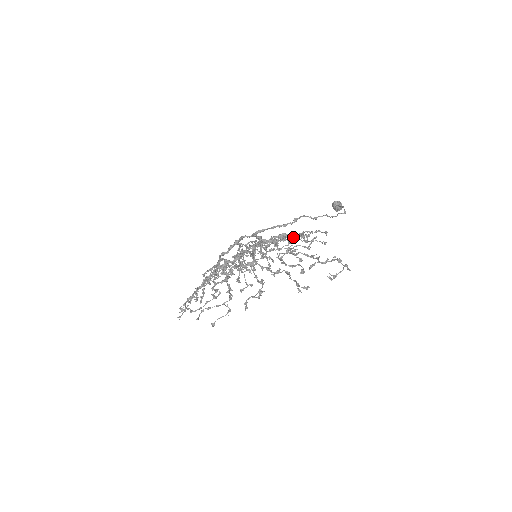
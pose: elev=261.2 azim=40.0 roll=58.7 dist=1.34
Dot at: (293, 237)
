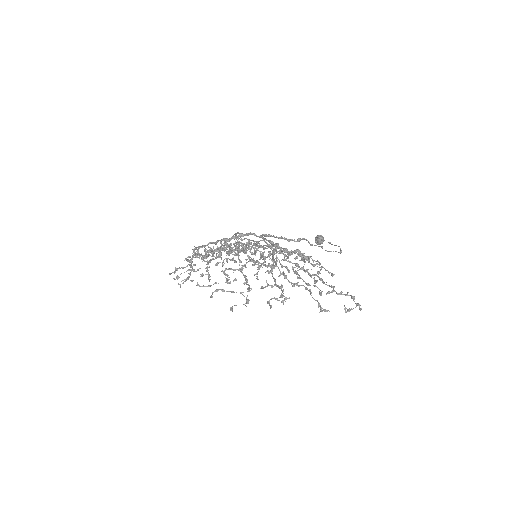
Dot at: occluded
